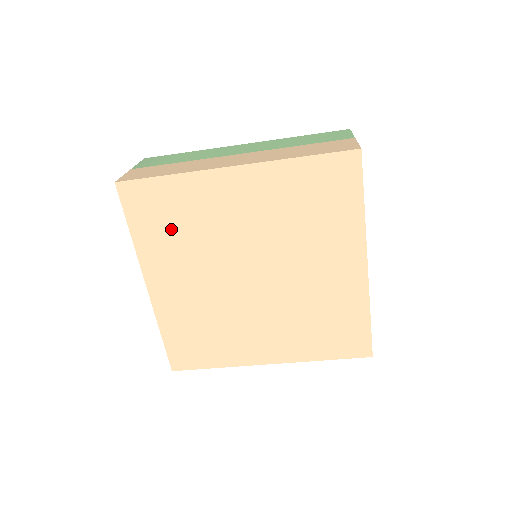
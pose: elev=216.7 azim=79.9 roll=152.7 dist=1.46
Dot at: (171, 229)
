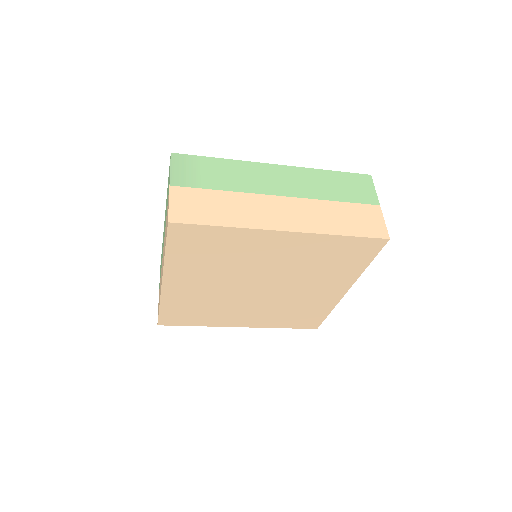
Dot at: (206, 256)
